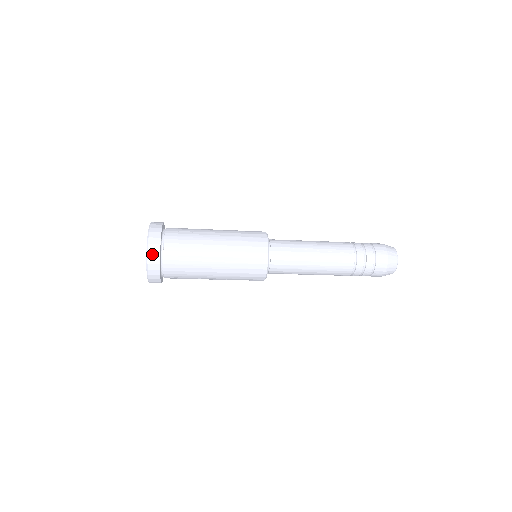
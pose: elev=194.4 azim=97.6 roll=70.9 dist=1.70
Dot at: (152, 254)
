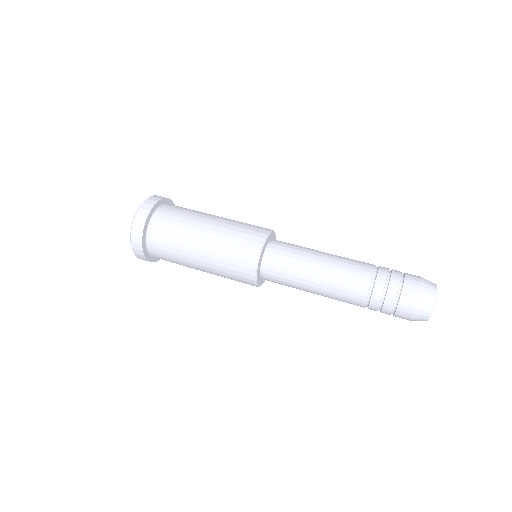
Dot at: (138, 256)
